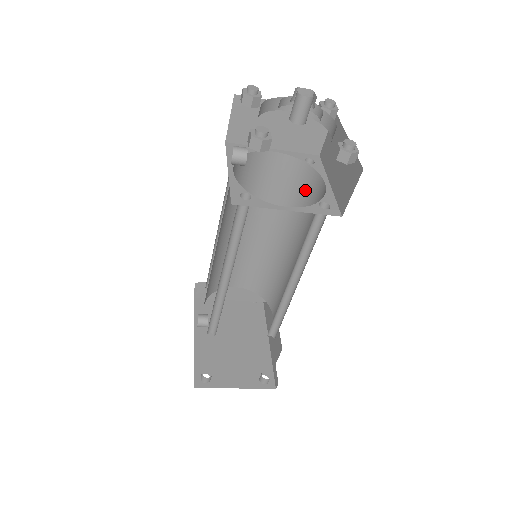
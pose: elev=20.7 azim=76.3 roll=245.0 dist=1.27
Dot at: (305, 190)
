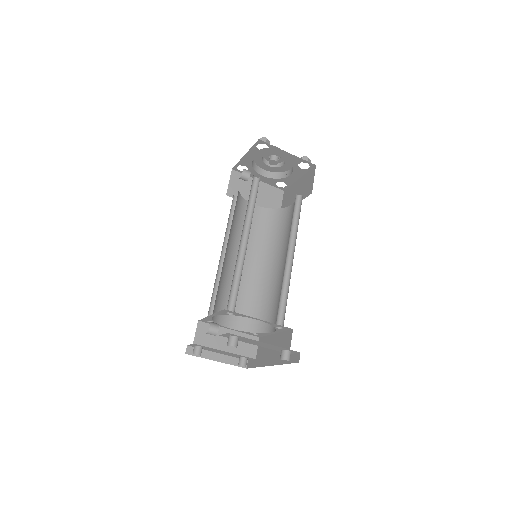
Dot at: (278, 223)
